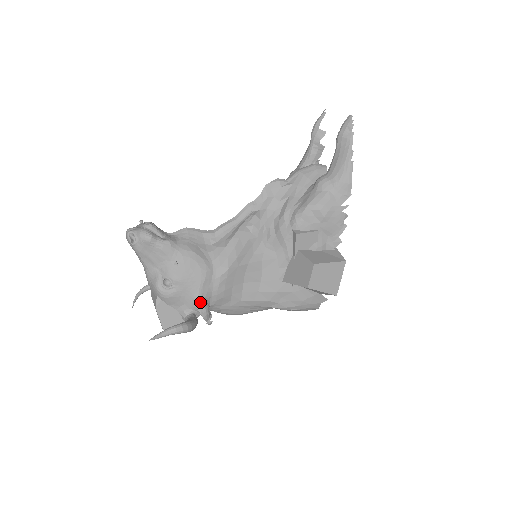
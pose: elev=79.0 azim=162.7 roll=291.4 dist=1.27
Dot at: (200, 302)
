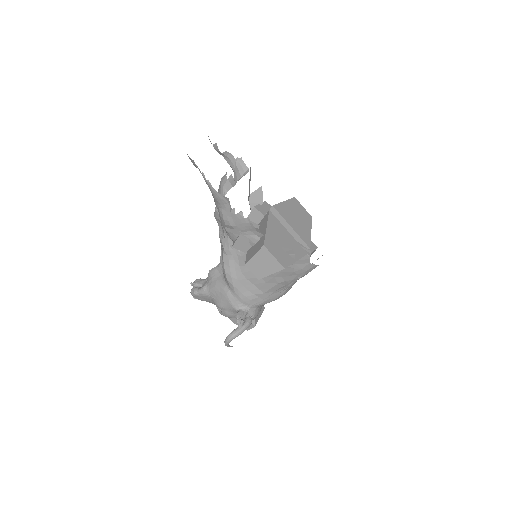
Dot at: occluded
